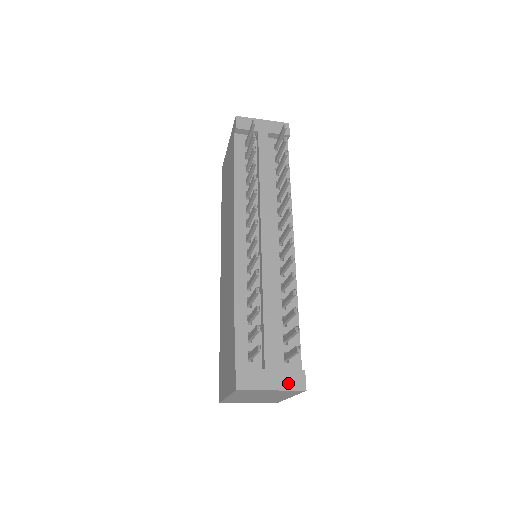
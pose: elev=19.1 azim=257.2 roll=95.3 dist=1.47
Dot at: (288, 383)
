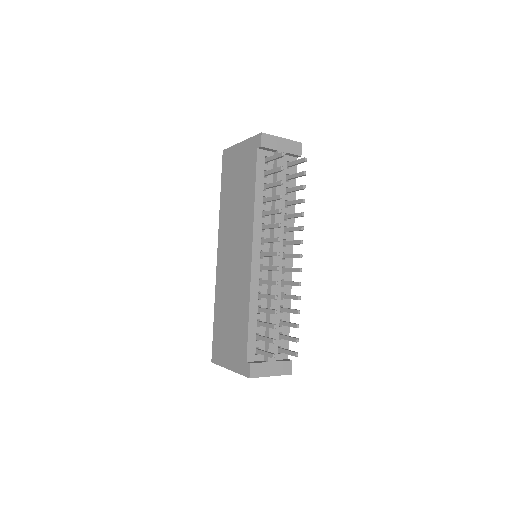
Dot at: (281, 370)
